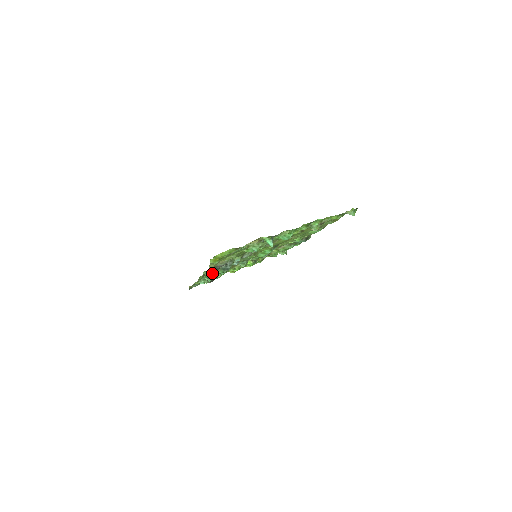
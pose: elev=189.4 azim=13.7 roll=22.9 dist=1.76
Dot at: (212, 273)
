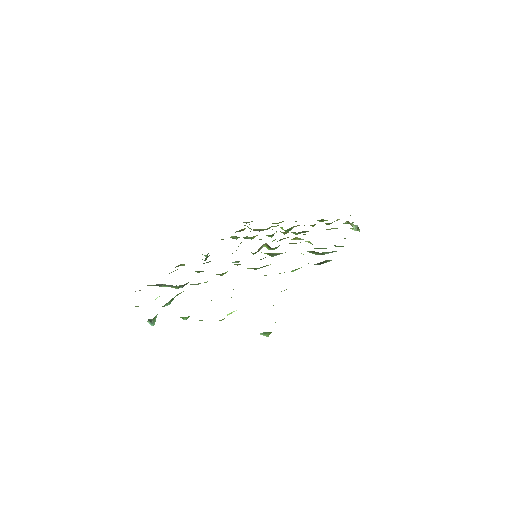
Dot at: occluded
